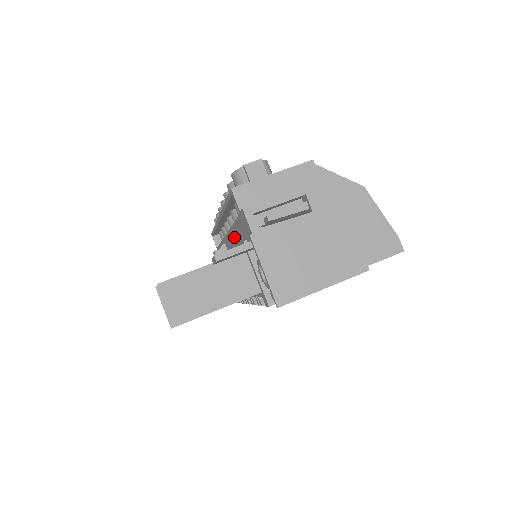
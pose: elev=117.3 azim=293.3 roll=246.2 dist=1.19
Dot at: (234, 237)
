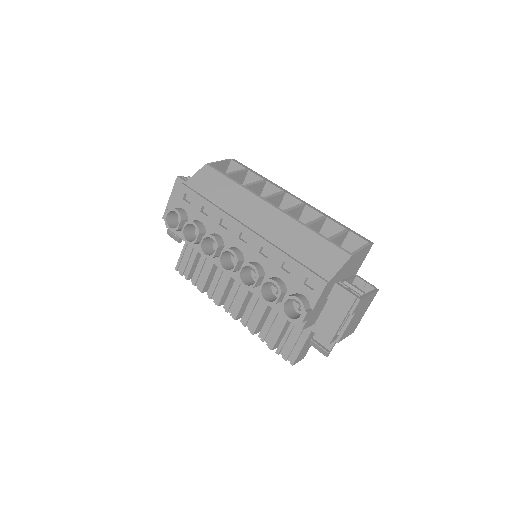
Dot at: occluded
